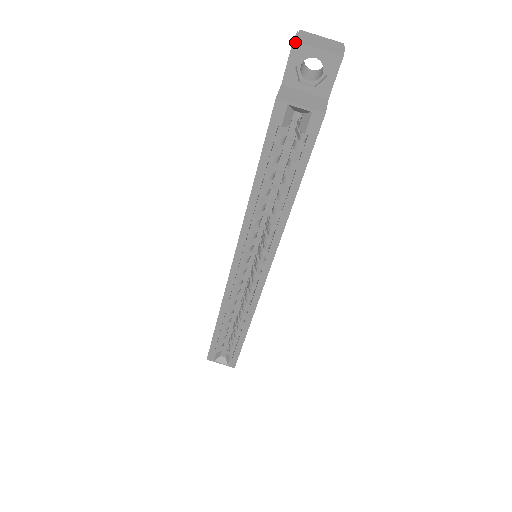
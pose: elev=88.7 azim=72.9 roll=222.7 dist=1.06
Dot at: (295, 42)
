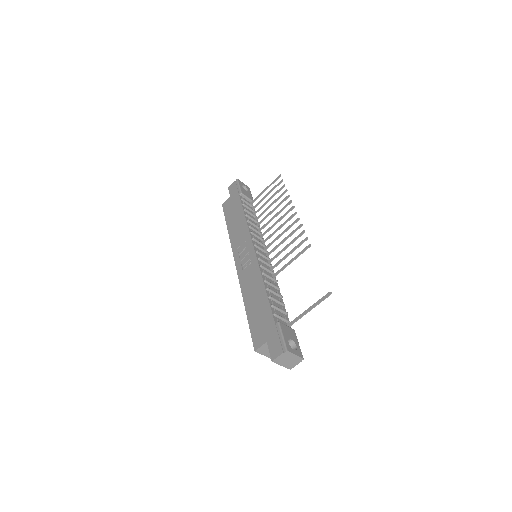
Dot at: occluded
